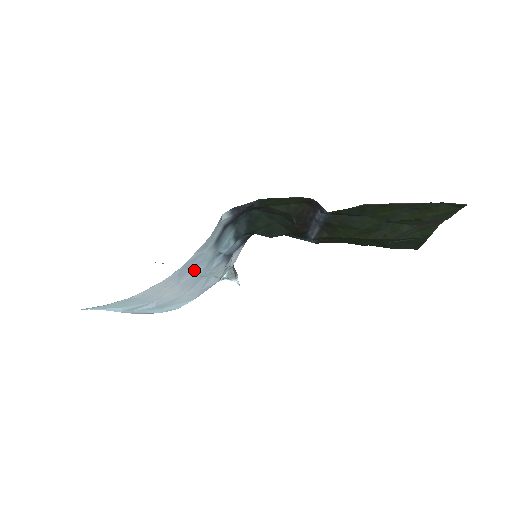
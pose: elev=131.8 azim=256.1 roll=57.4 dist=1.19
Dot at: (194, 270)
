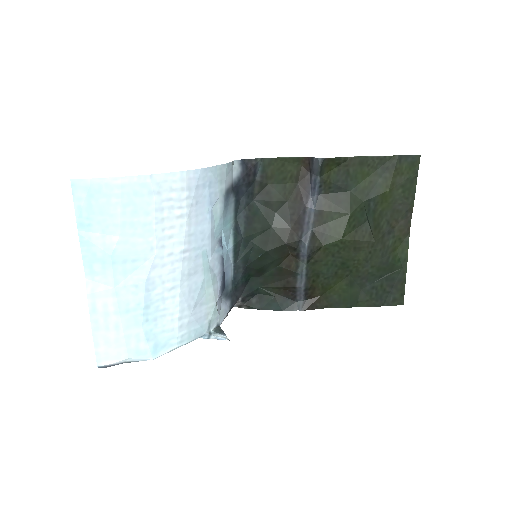
Dot at: (204, 215)
